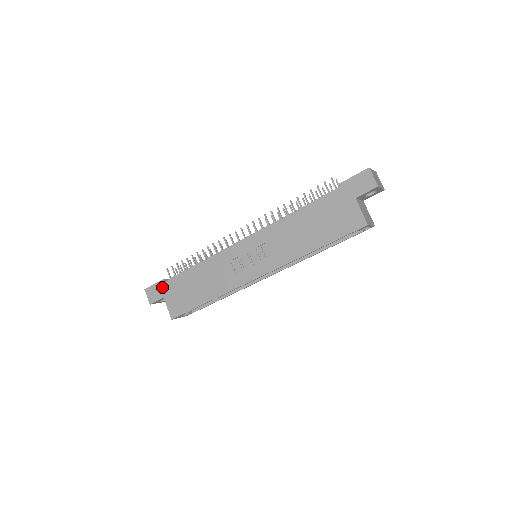
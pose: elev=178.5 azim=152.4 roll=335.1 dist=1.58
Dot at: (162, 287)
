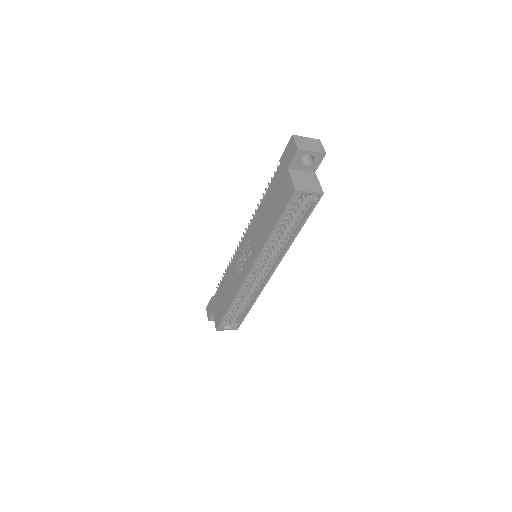
Dot at: (212, 303)
